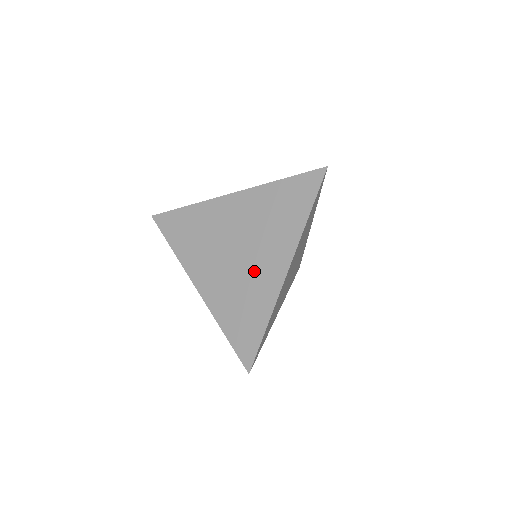
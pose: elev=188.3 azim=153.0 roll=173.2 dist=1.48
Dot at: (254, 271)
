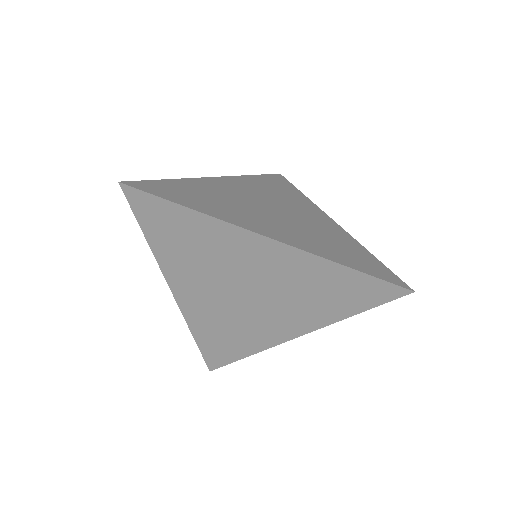
Dot at: (309, 221)
